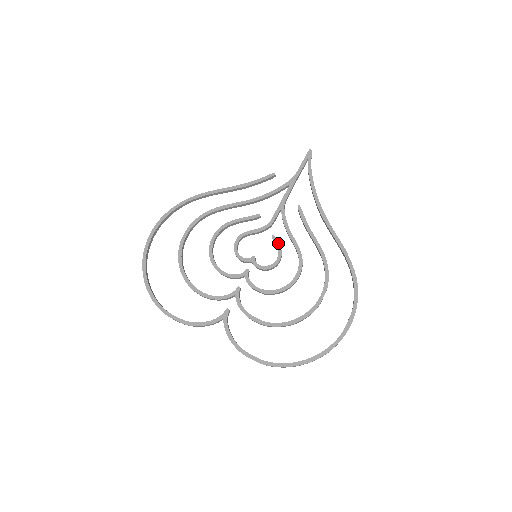
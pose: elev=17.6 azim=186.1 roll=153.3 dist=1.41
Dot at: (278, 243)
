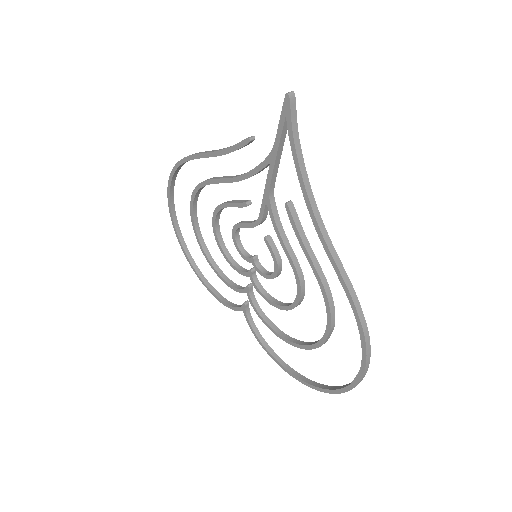
Dot at: (272, 251)
